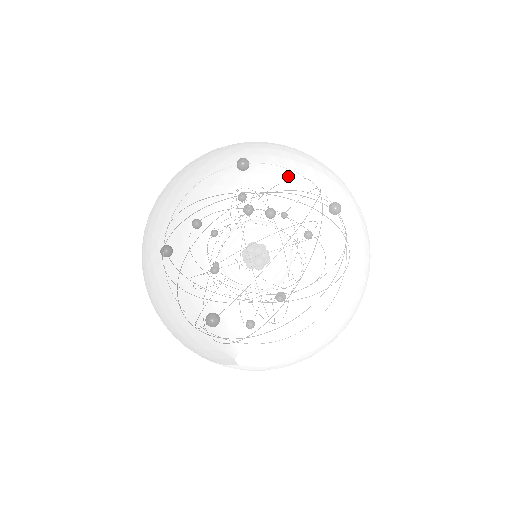
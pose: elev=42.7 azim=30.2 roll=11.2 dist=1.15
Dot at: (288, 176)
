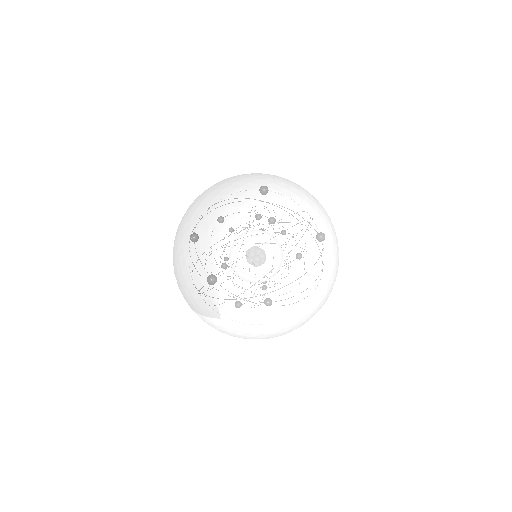
Dot at: (288, 194)
